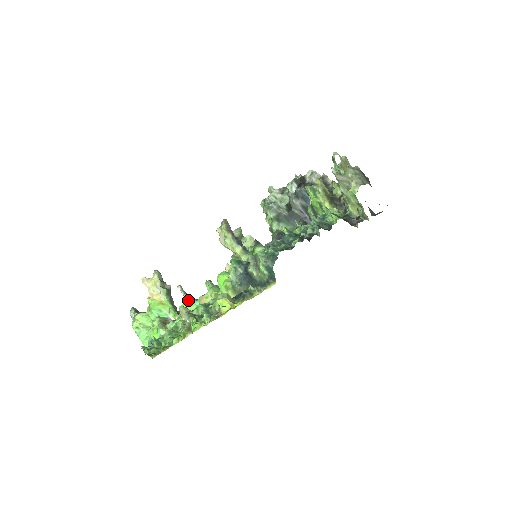
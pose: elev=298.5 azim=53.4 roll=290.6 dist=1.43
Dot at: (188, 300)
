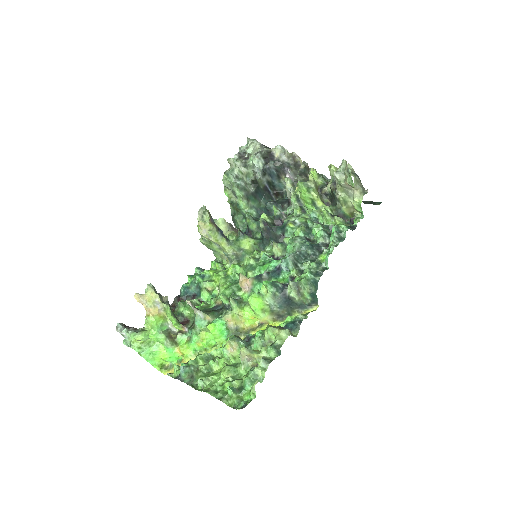
Dot at: (200, 314)
